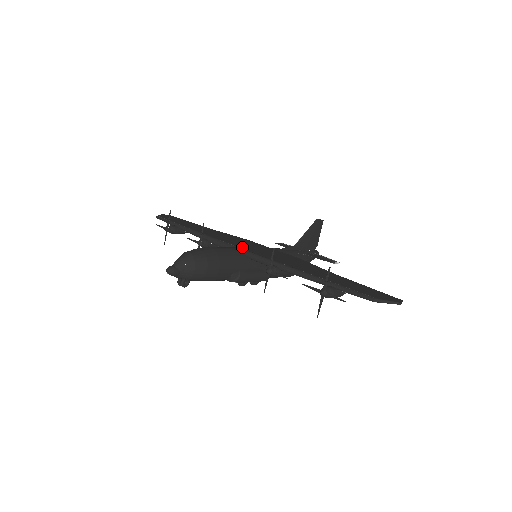
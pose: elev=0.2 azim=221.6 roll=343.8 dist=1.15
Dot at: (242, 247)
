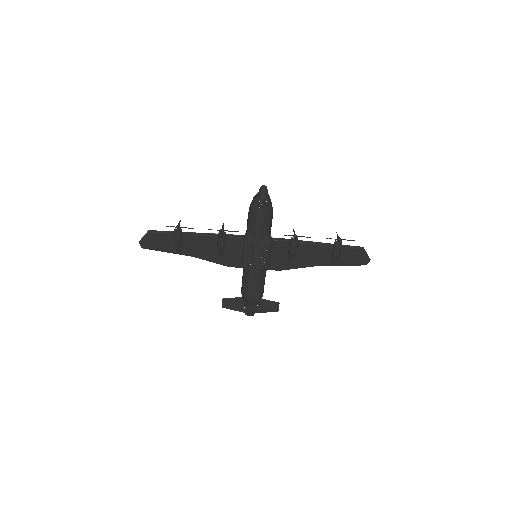
Dot at: occluded
